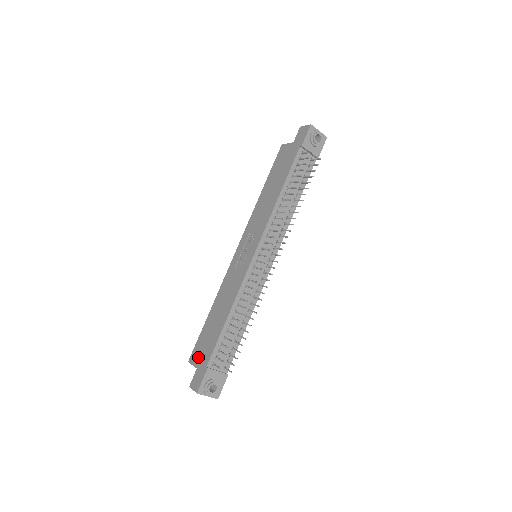
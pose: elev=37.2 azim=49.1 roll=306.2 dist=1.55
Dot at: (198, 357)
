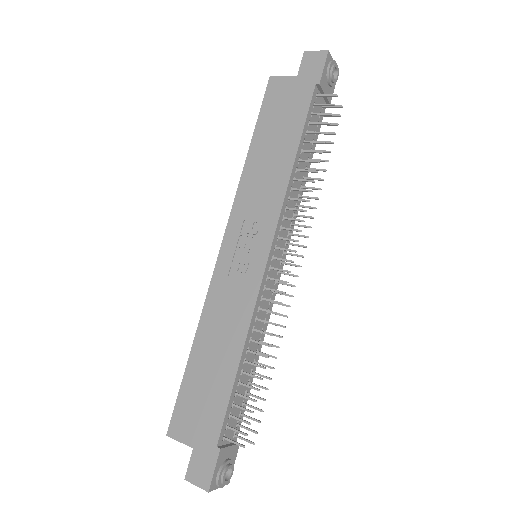
Dot at: (190, 429)
